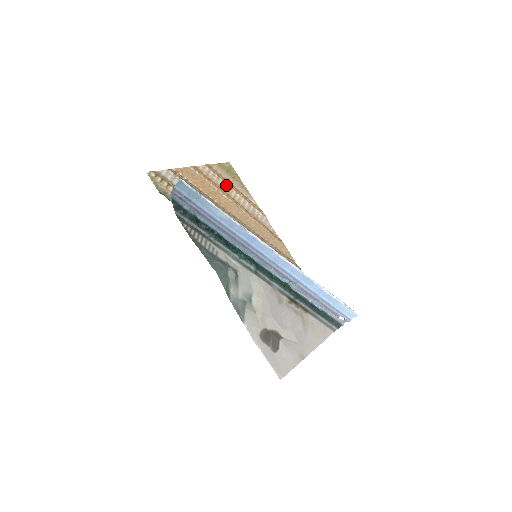
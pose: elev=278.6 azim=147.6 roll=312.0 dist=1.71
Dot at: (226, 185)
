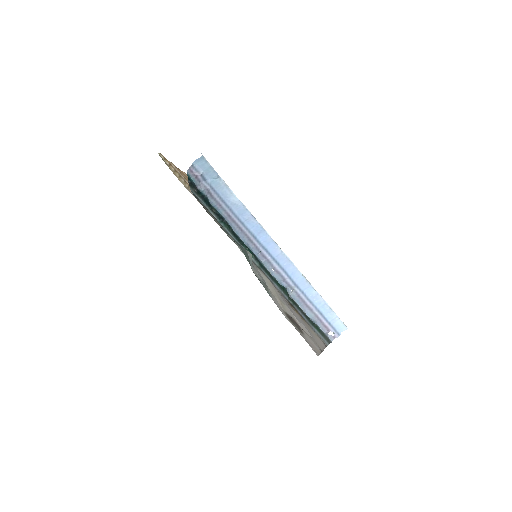
Dot at: occluded
